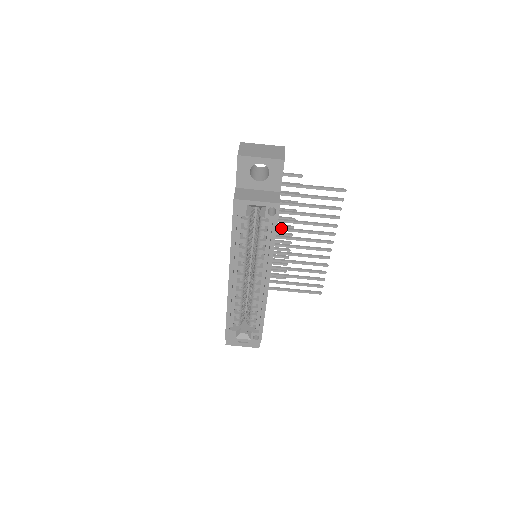
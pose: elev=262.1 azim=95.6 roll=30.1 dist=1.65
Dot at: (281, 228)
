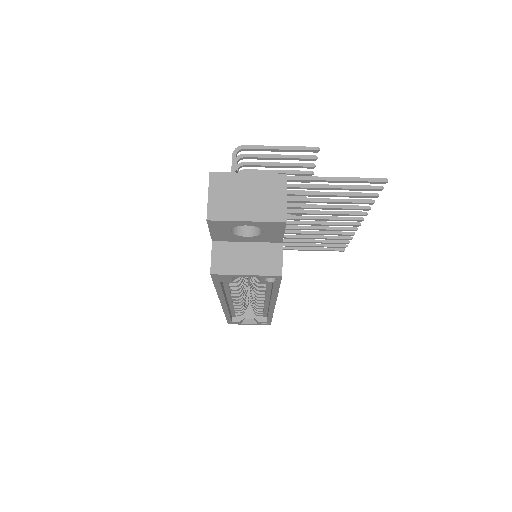
Dot at: (289, 212)
